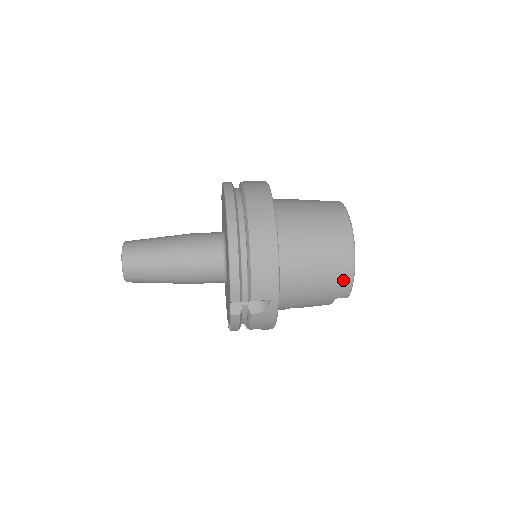
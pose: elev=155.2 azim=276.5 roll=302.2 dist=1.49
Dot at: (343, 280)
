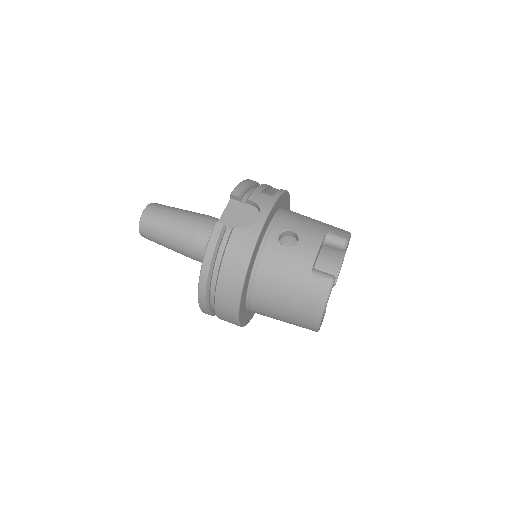
Dot at: occluded
